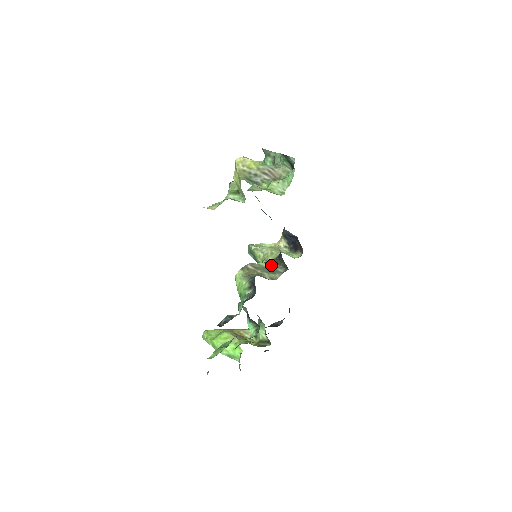
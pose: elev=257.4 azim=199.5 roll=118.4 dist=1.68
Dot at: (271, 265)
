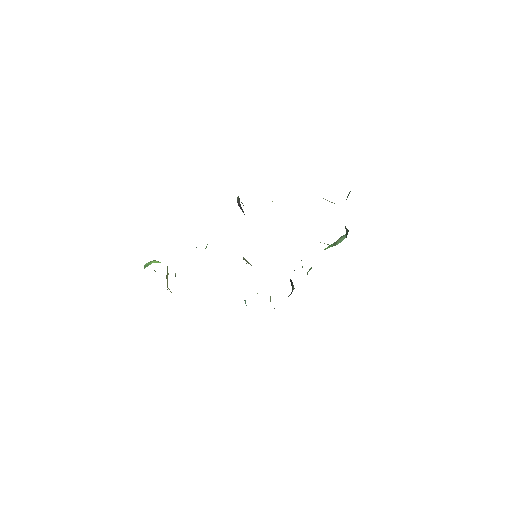
Dot at: occluded
